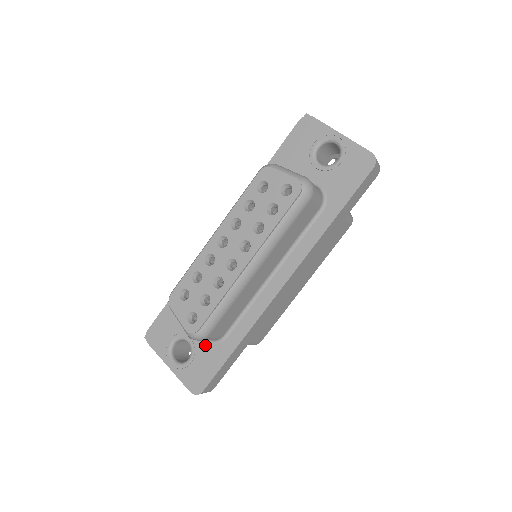
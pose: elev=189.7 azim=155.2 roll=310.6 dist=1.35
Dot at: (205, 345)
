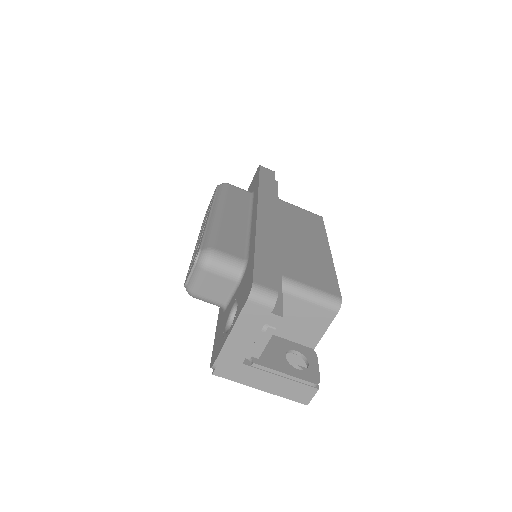
Dot at: (241, 284)
